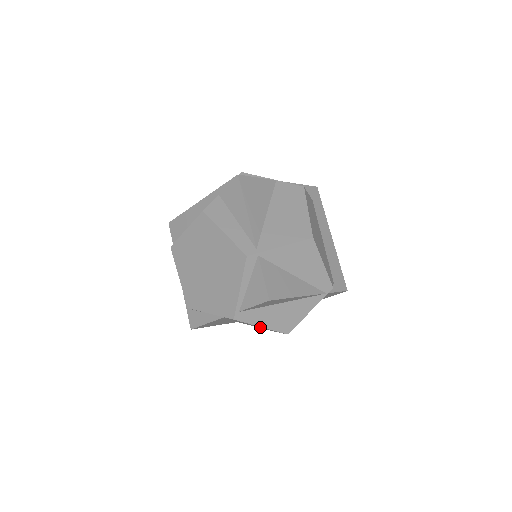
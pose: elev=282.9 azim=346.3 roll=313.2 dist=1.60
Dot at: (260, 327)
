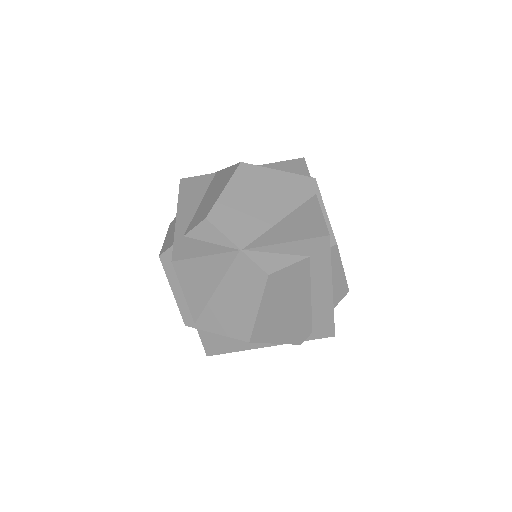
Dot at: occluded
